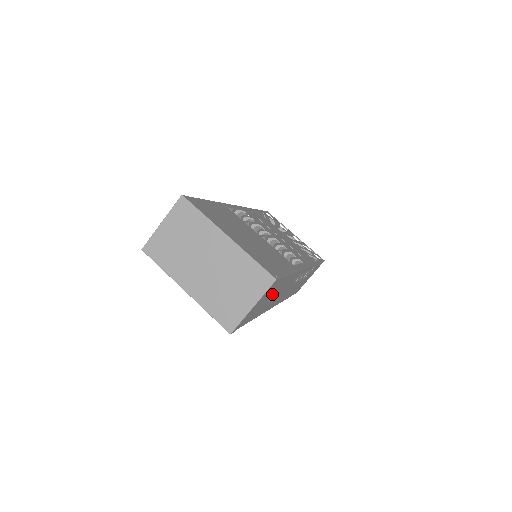
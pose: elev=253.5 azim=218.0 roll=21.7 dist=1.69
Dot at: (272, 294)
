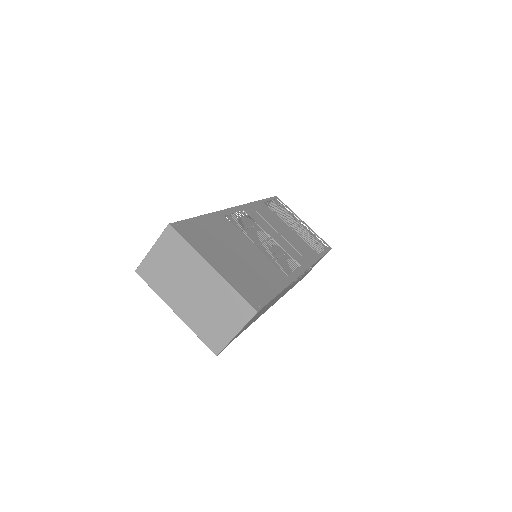
Dot at: (261, 311)
